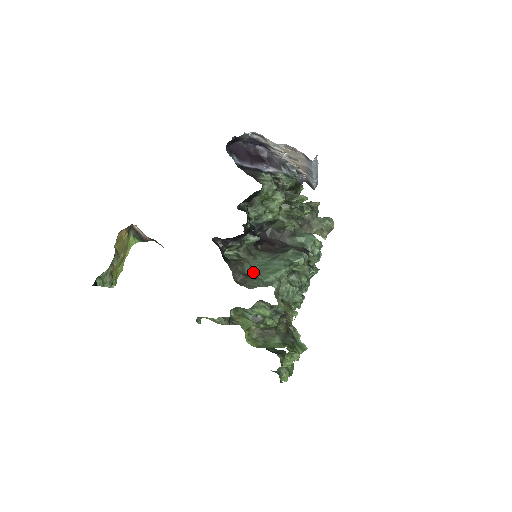
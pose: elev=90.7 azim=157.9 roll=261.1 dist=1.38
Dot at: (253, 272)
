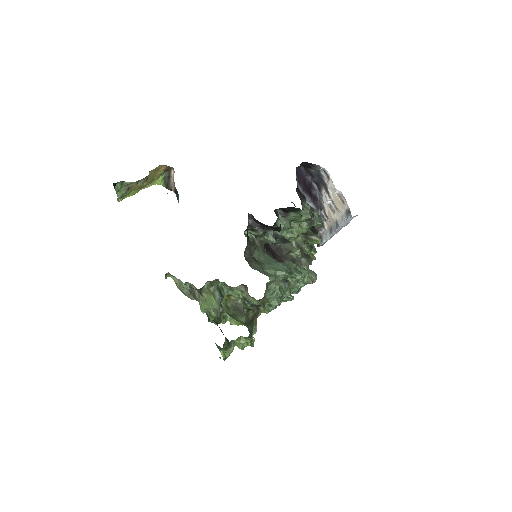
Dot at: (258, 259)
